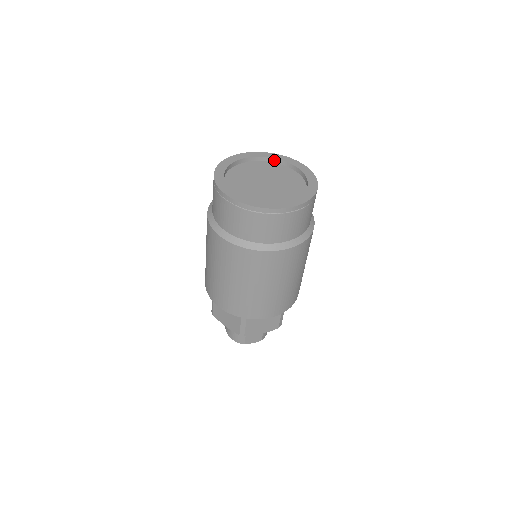
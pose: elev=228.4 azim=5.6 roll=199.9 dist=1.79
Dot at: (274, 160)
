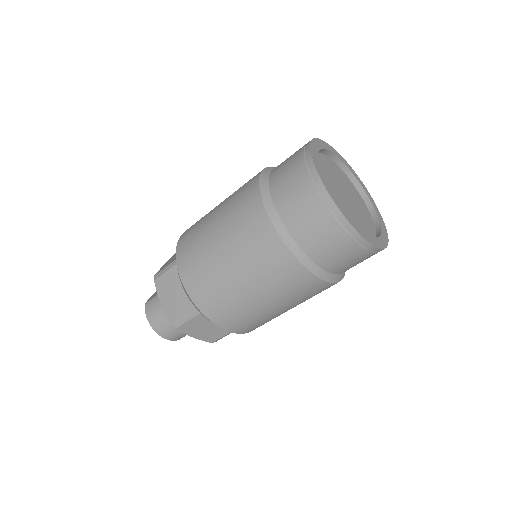
Dot at: (326, 152)
